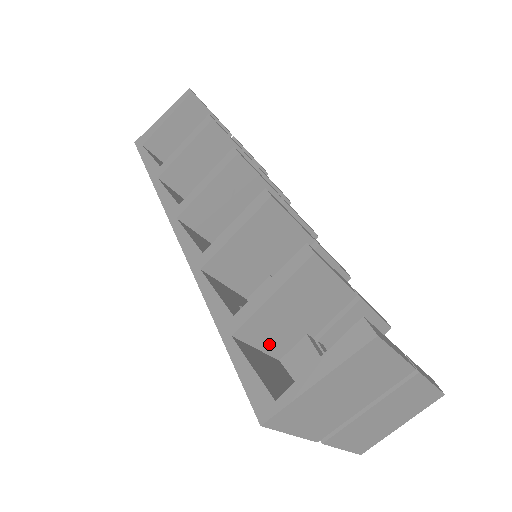
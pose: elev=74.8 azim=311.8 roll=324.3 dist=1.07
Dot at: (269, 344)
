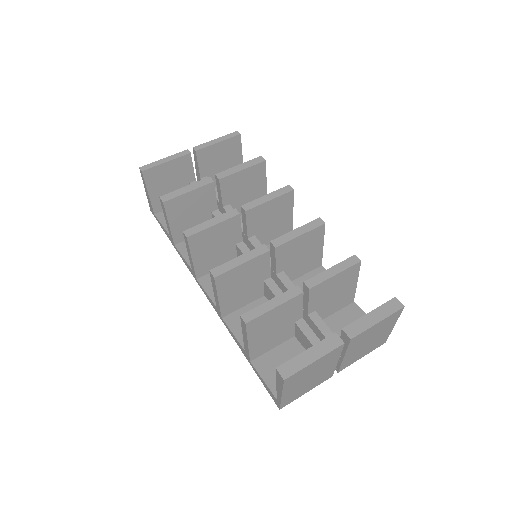
Dot at: (277, 342)
